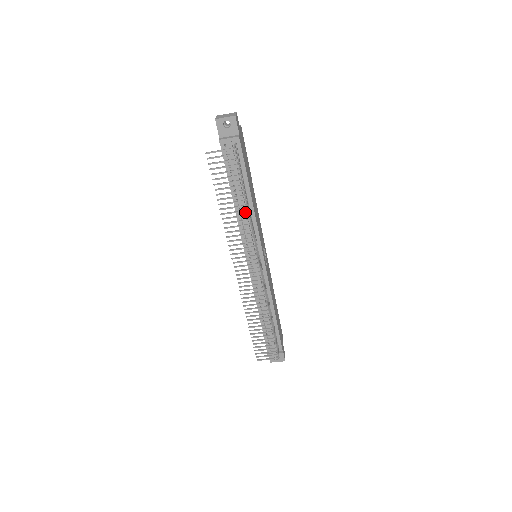
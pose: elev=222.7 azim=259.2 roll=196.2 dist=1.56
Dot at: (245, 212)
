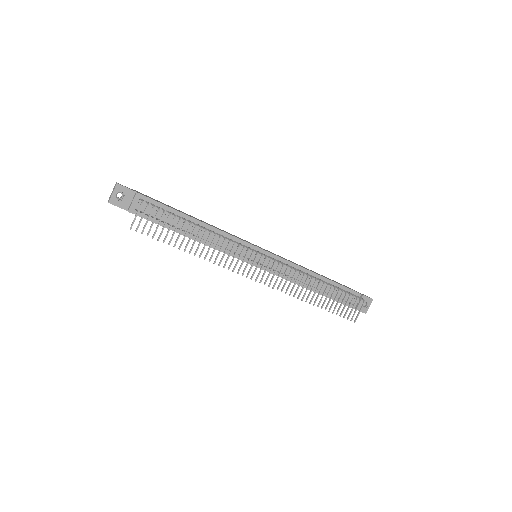
Dot at: (208, 235)
